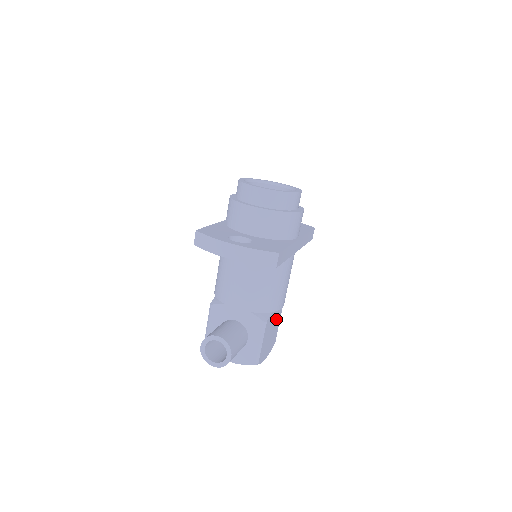
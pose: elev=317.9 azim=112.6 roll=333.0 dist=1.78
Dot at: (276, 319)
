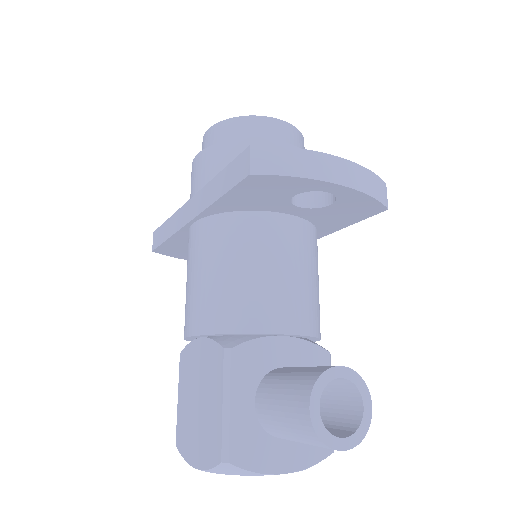
Dot at: occluded
